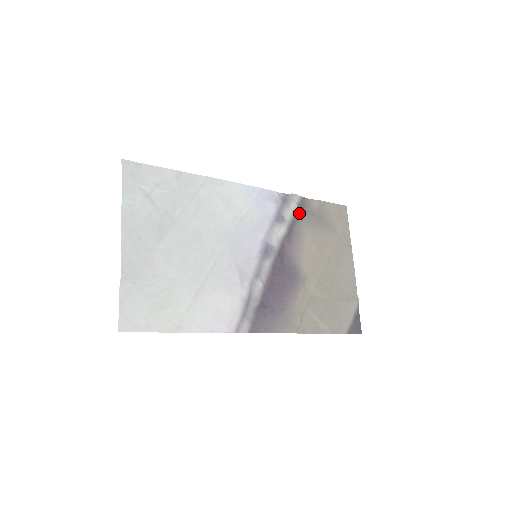
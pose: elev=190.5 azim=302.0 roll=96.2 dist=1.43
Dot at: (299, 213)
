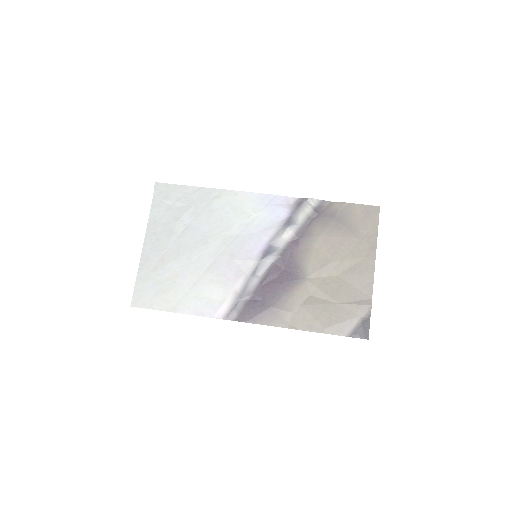
Dot at: (314, 216)
